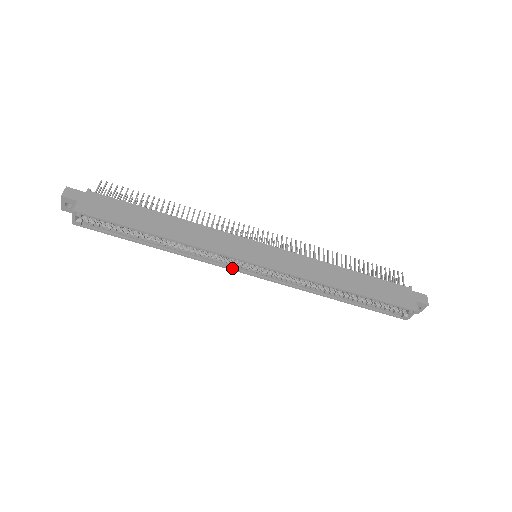
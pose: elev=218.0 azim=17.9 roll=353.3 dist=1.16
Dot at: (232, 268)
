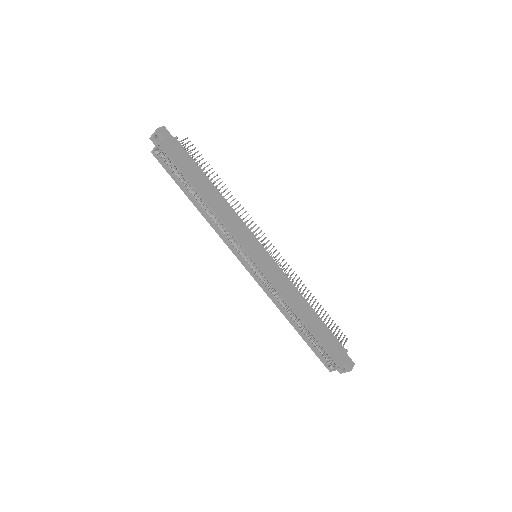
Dot at: (235, 253)
